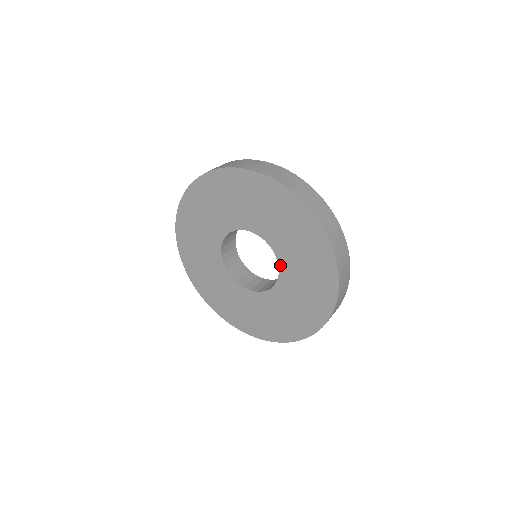
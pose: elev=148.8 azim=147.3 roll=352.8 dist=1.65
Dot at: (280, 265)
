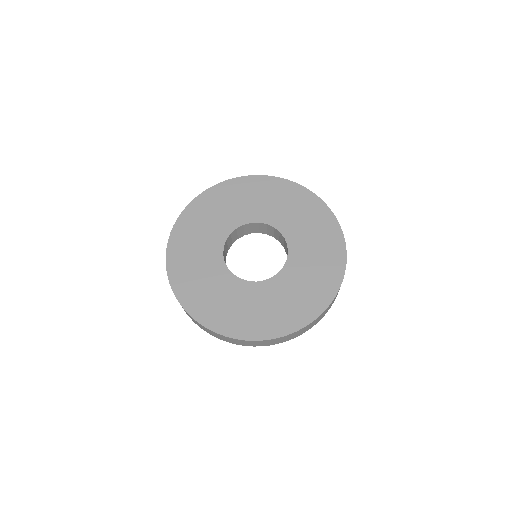
Dot at: (268, 223)
